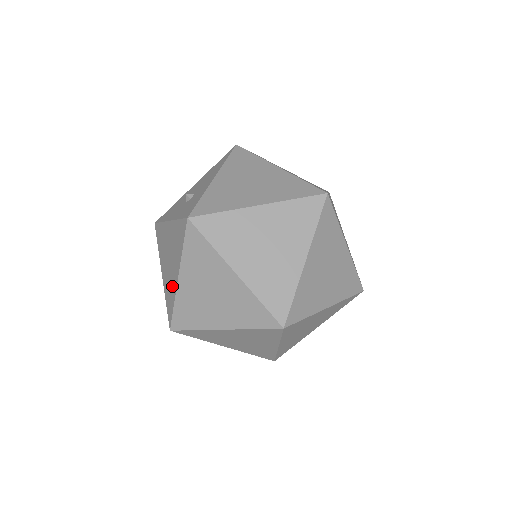
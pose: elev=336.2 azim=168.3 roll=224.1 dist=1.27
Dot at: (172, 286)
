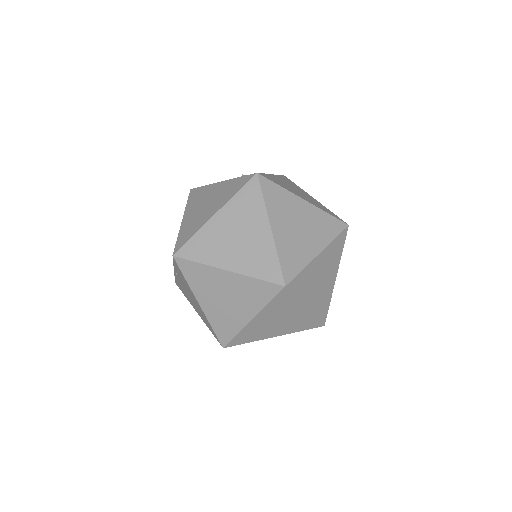
Dot at: (199, 222)
